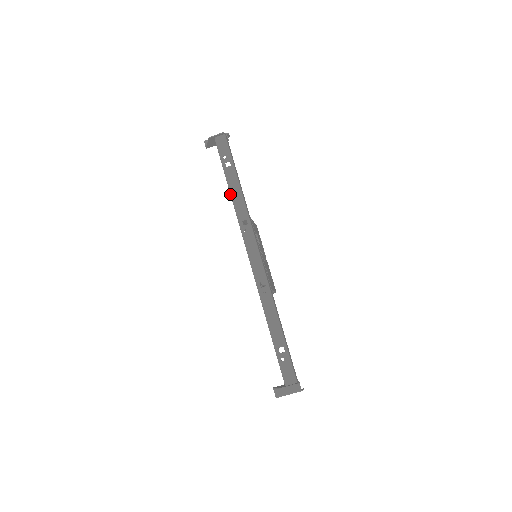
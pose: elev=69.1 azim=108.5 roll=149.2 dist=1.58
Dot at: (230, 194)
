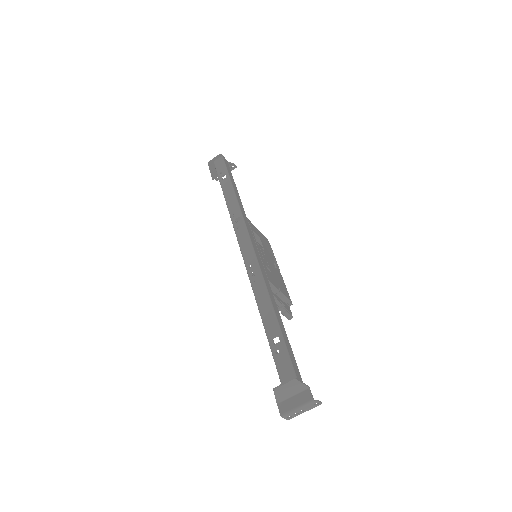
Dot at: occluded
